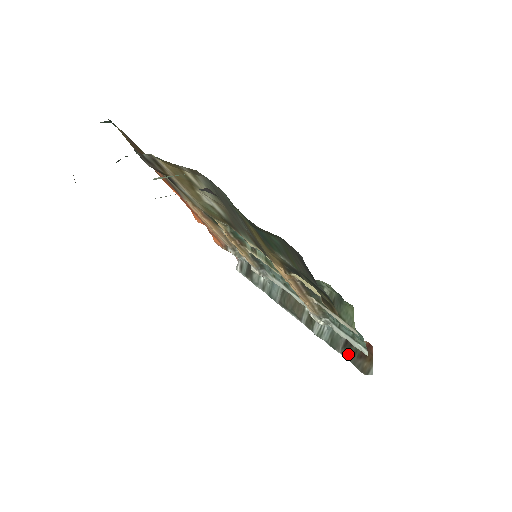
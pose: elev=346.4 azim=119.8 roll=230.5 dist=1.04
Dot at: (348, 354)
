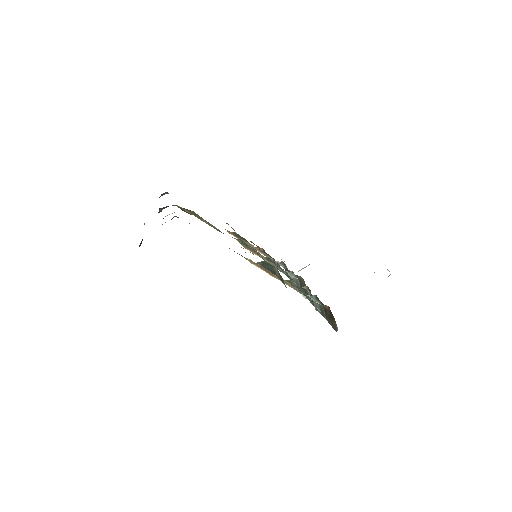
Dot at: (328, 319)
